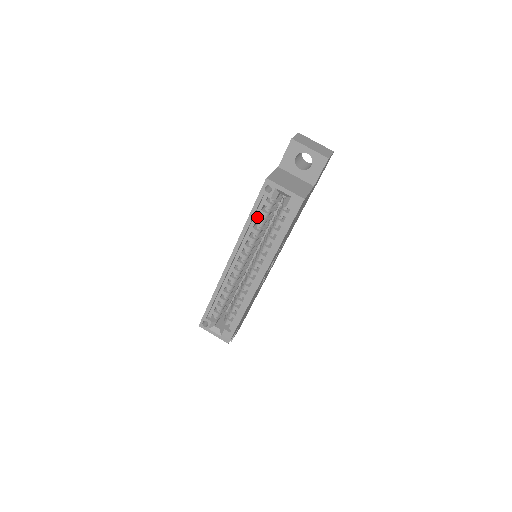
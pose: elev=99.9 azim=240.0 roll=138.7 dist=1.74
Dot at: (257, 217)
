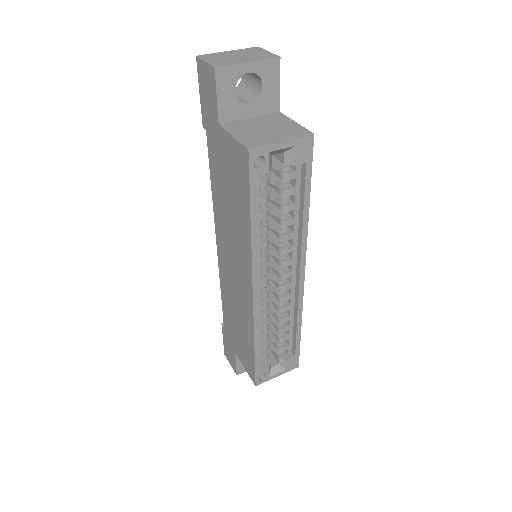
Dot at: (258, 212)
